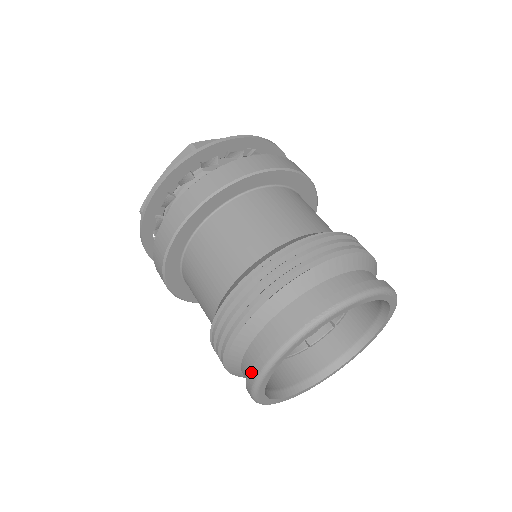
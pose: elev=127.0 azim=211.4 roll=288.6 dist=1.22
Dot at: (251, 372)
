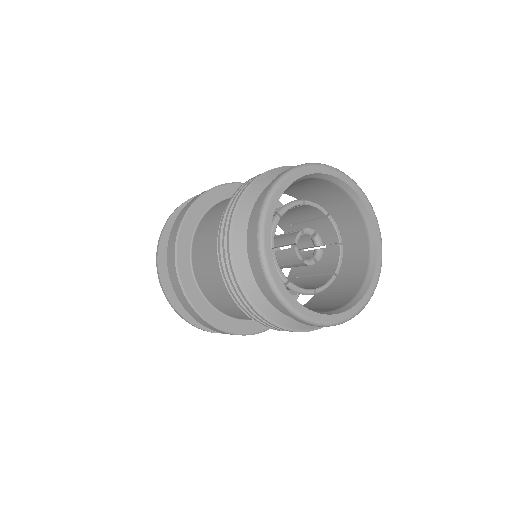
Dot at: (262, 282)
